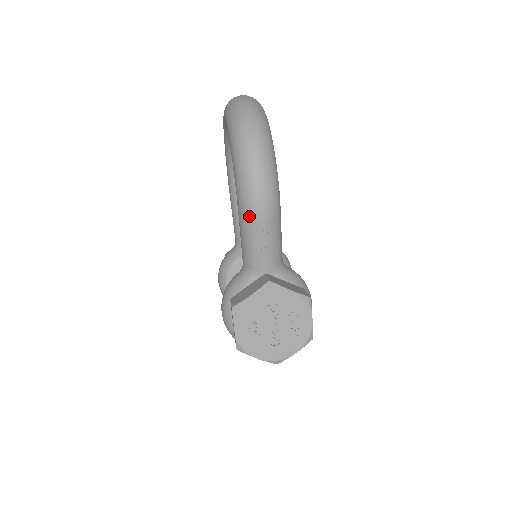
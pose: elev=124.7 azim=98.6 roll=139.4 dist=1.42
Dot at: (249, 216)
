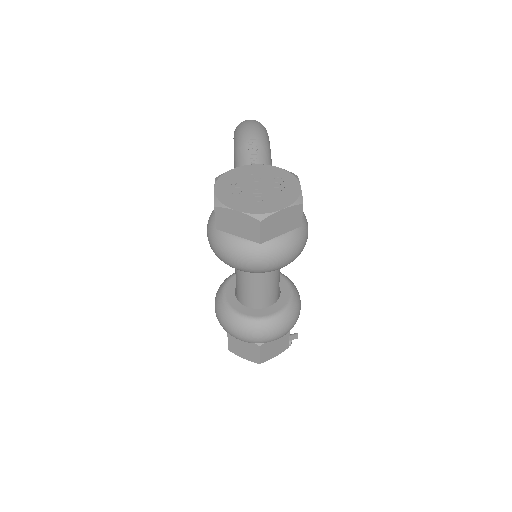
Dot at: (241, 142)
